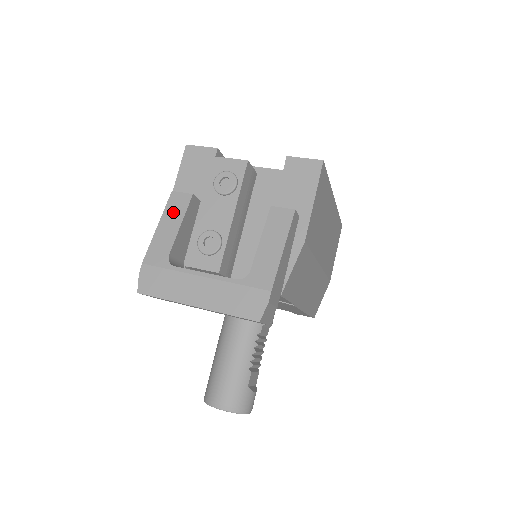
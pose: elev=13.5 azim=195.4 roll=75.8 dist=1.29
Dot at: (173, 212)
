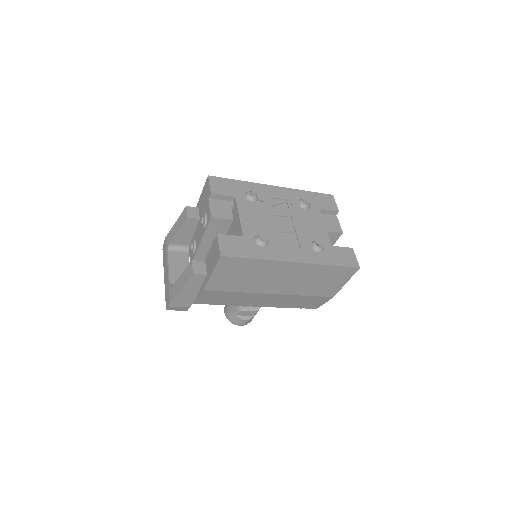
Dot at: (180, 220)
